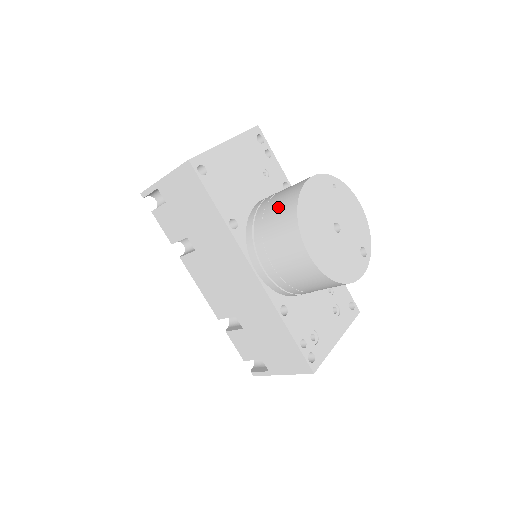
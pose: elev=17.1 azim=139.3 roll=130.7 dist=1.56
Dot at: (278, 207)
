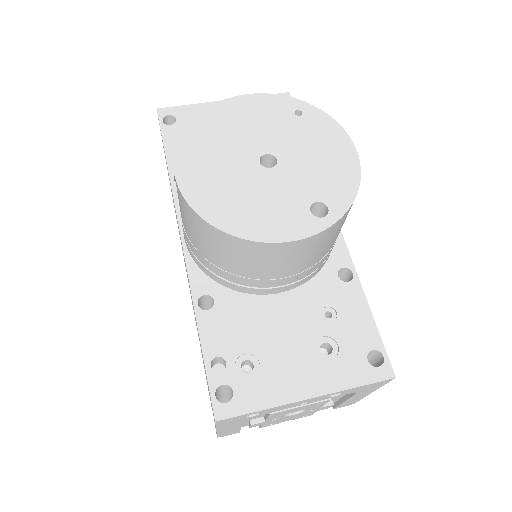
Dot at: occluded
